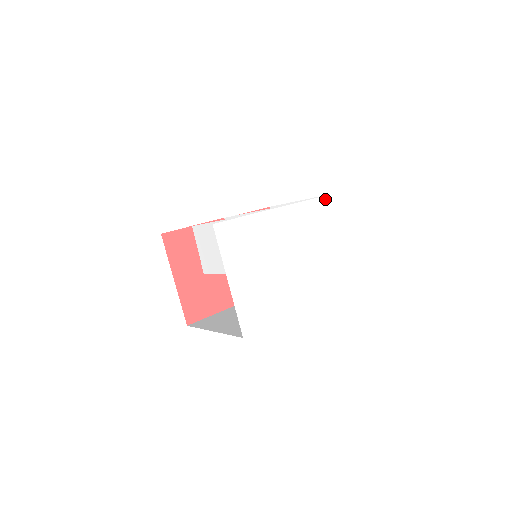
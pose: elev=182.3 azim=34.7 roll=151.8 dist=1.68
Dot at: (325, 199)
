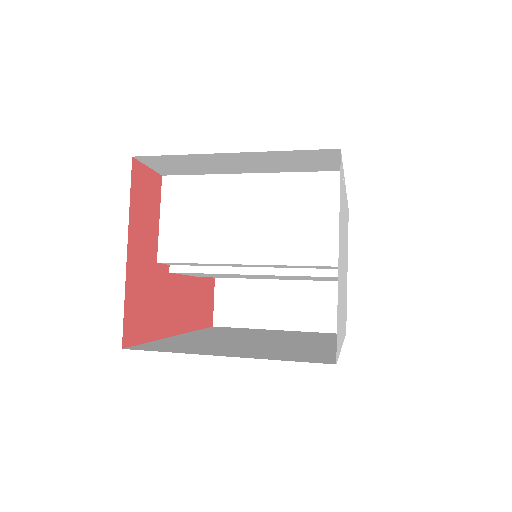
Dot at: occluded
